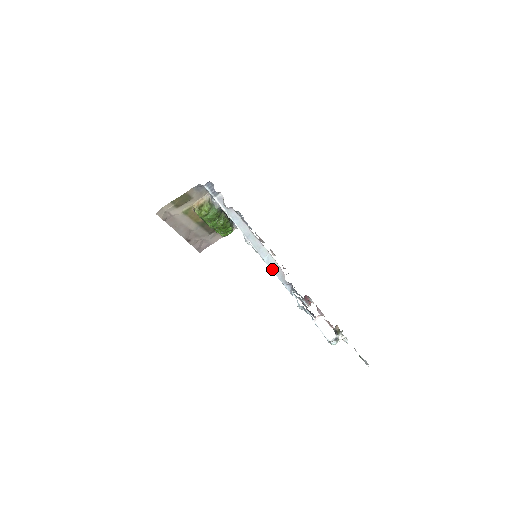
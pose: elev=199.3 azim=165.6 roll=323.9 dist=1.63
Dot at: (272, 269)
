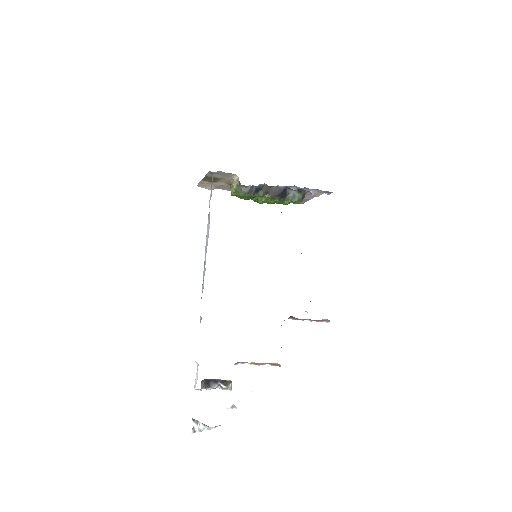
Dot at: occluded
